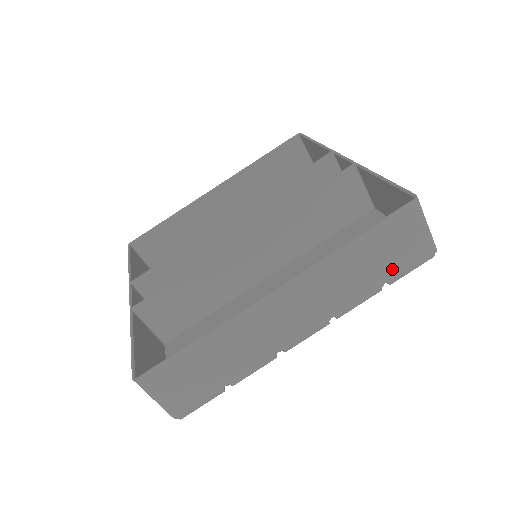
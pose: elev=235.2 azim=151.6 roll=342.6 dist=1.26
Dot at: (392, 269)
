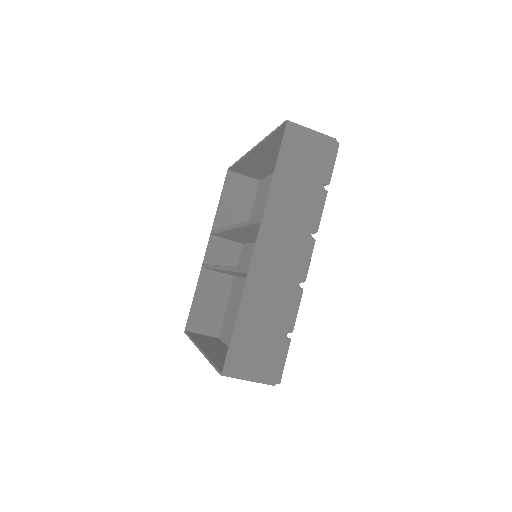
Dot at: occluded
